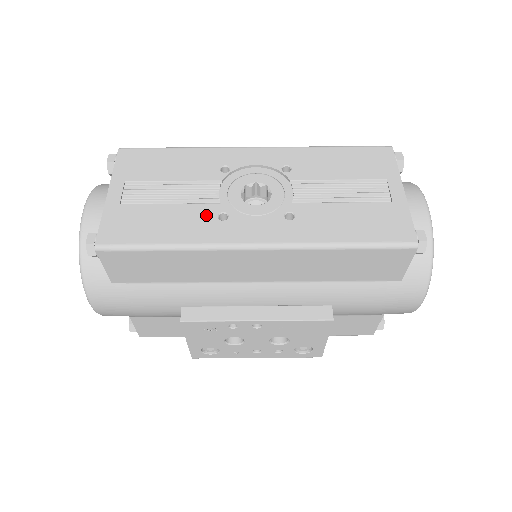
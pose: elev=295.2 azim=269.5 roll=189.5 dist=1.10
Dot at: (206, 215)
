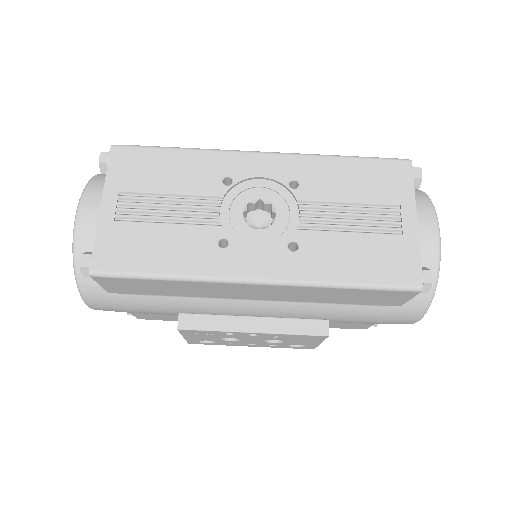
Dot at: (205, 240)
